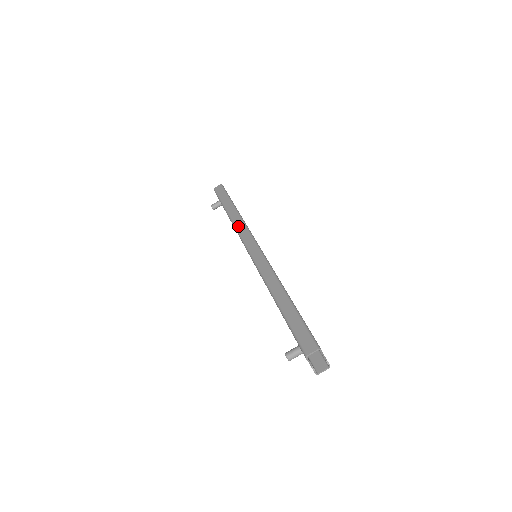
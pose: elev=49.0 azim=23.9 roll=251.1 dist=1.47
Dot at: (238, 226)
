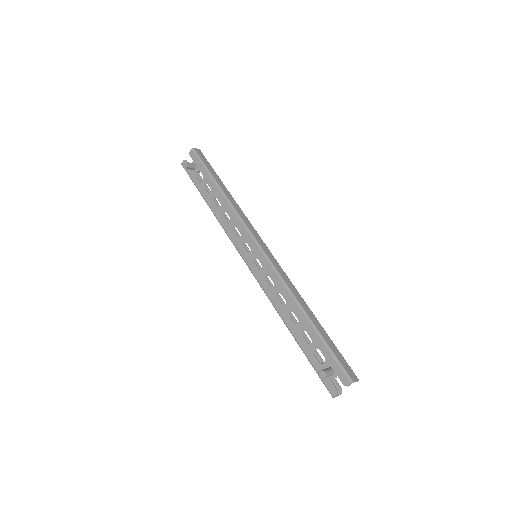
Dot at: (242, 215)
